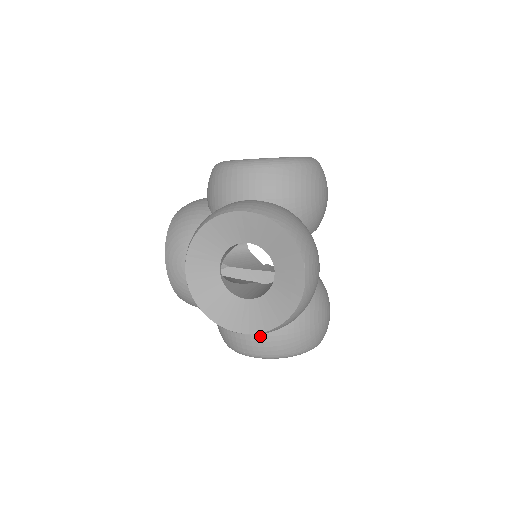
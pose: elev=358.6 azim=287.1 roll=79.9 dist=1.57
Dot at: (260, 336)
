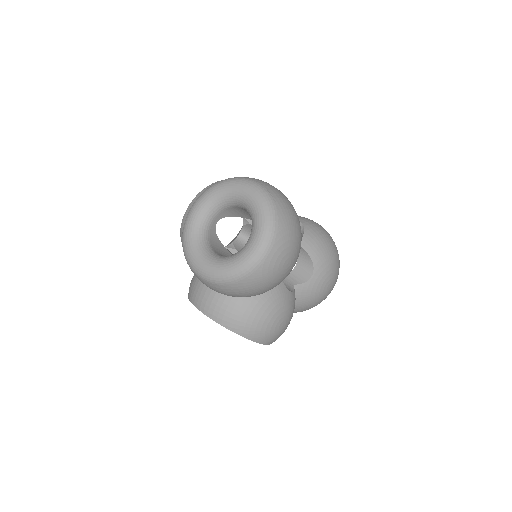
Dot at: occluded
